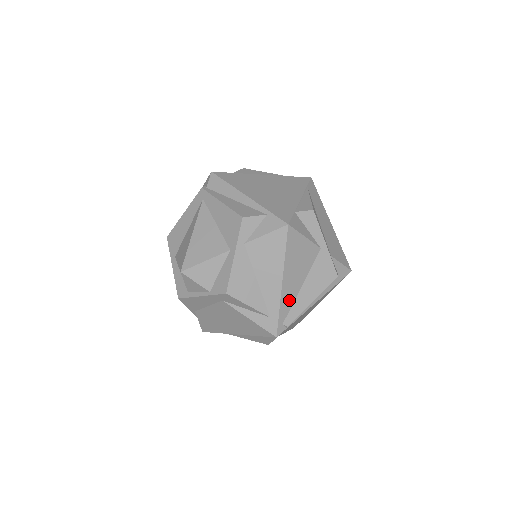
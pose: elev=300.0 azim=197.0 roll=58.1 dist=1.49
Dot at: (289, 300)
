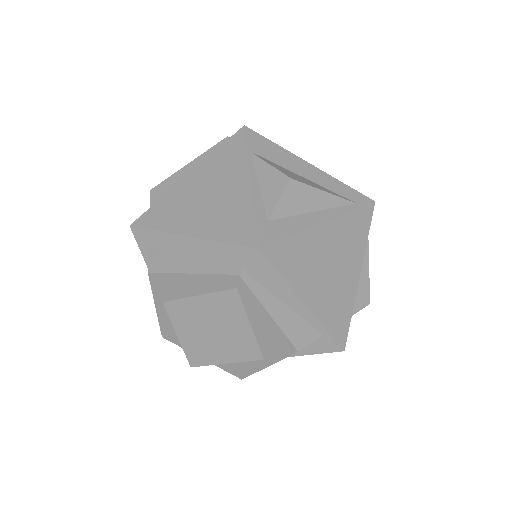
Dot at: occluded
